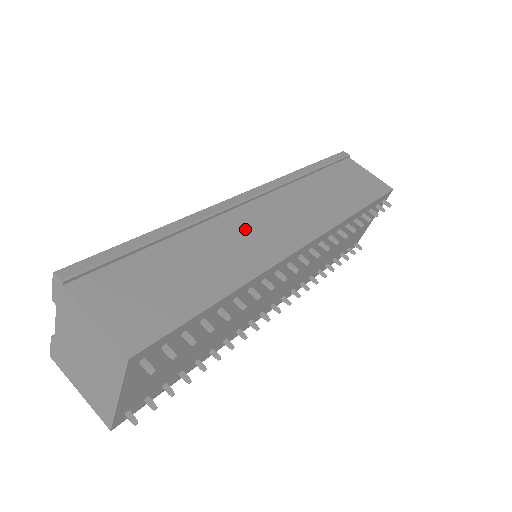
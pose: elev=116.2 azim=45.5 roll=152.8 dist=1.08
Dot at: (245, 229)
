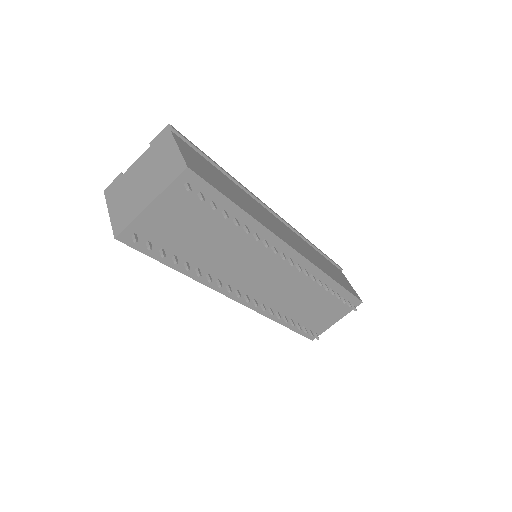
Dot at: (268, 216)
